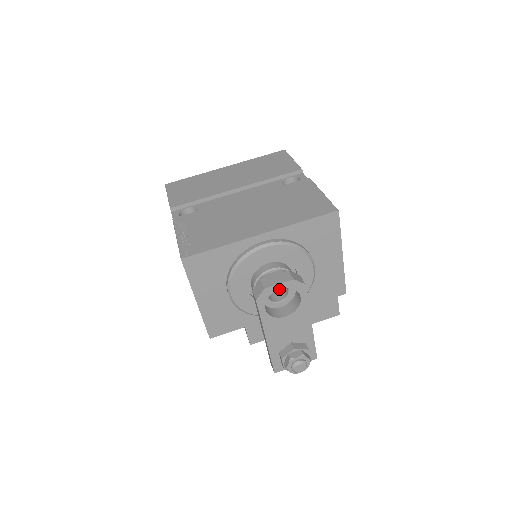
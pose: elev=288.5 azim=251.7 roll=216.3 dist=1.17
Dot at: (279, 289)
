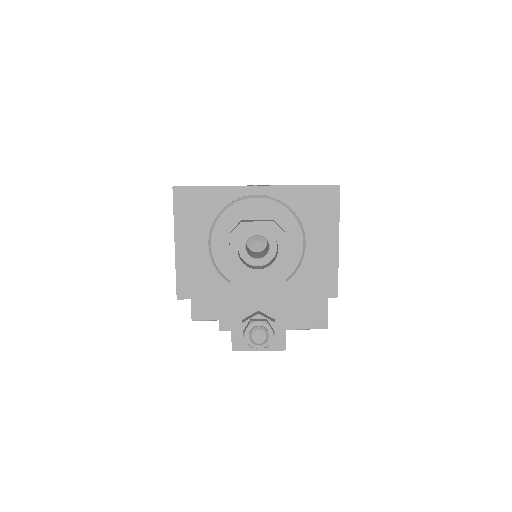
Dot at: occluded
